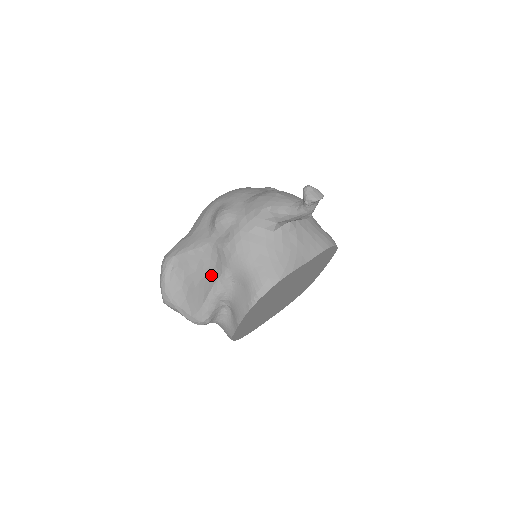
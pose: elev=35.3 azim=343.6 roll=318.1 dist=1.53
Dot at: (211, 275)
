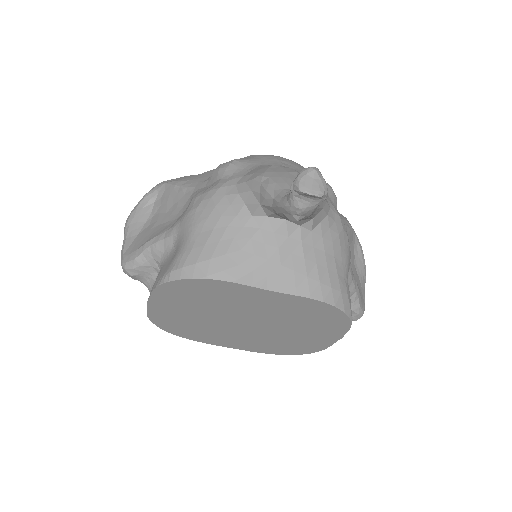
Dot at: (169, 224)
